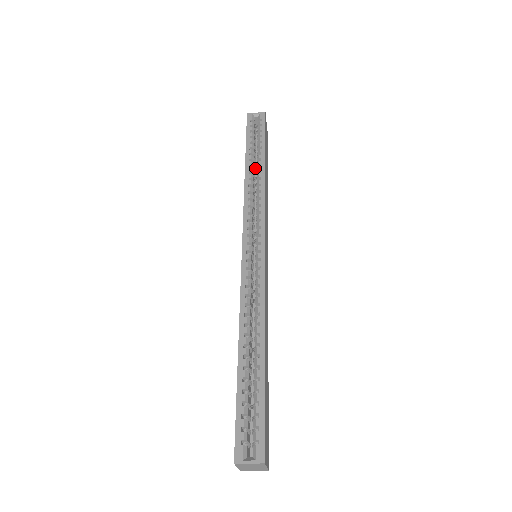
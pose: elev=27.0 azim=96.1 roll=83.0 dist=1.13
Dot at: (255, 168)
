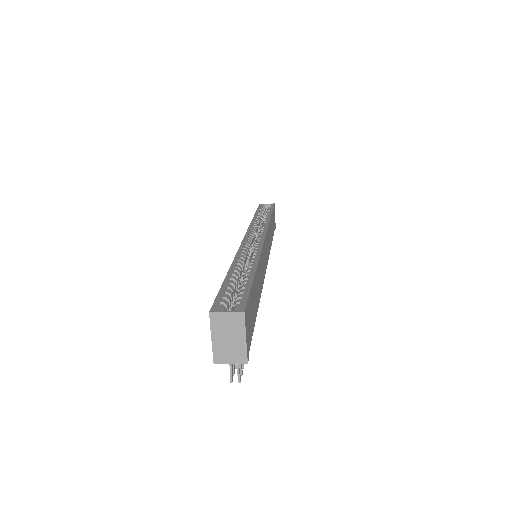
Dot at: occluded
